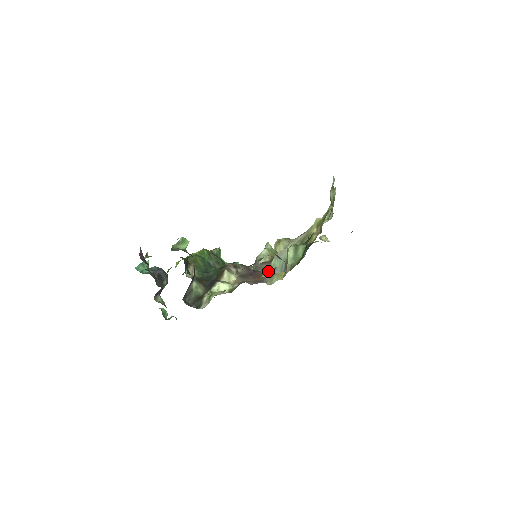
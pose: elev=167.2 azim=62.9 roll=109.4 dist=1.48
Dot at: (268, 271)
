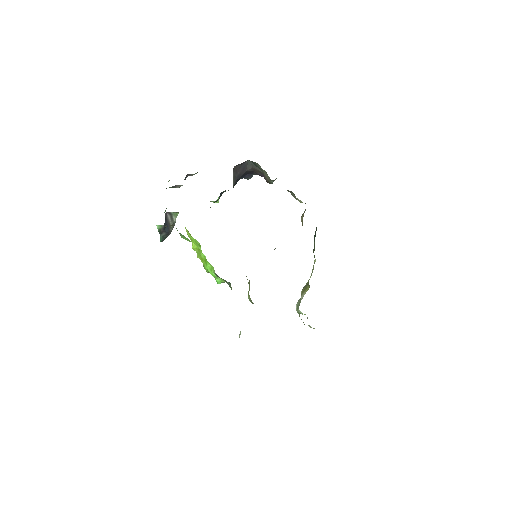
Dot at: occluded
